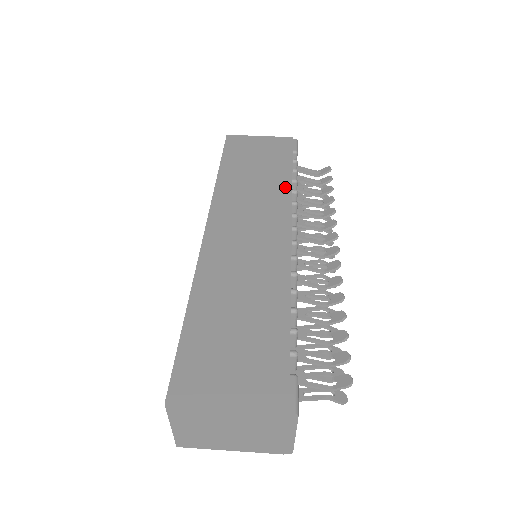
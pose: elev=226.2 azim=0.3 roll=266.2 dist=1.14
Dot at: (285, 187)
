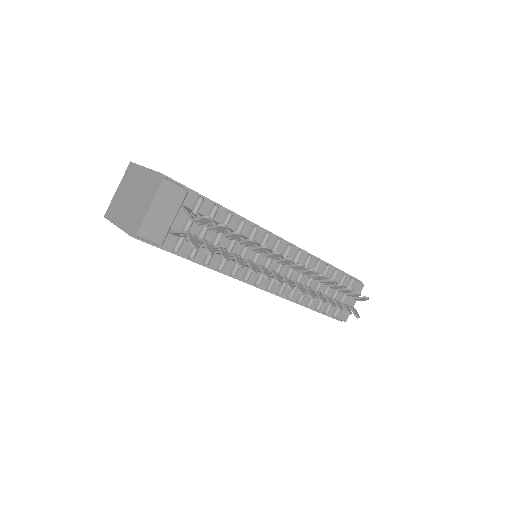
Dot at: occluded
